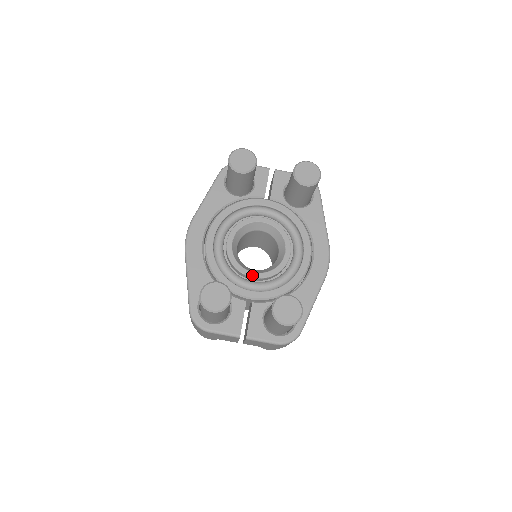
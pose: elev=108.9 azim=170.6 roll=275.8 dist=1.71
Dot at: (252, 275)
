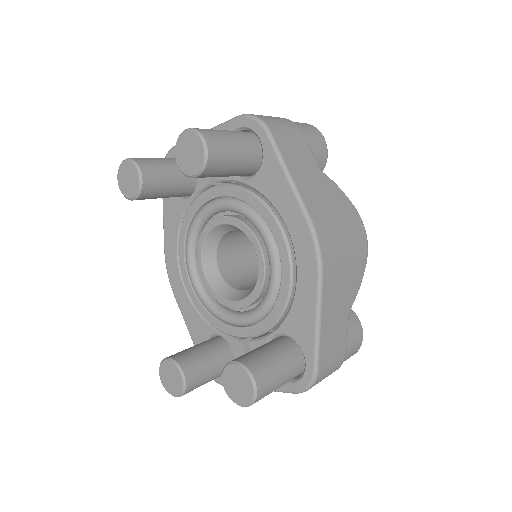
Dot at: (235, 306)
